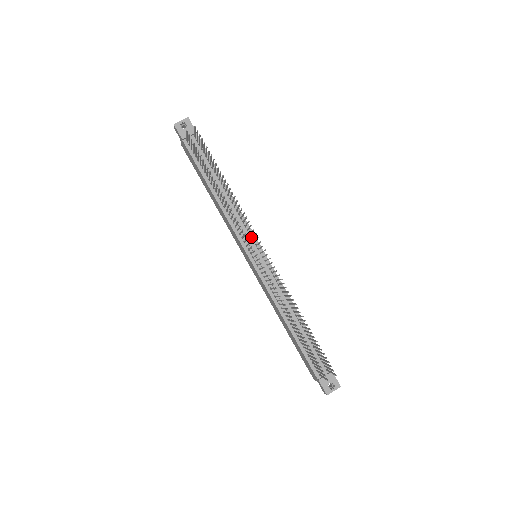
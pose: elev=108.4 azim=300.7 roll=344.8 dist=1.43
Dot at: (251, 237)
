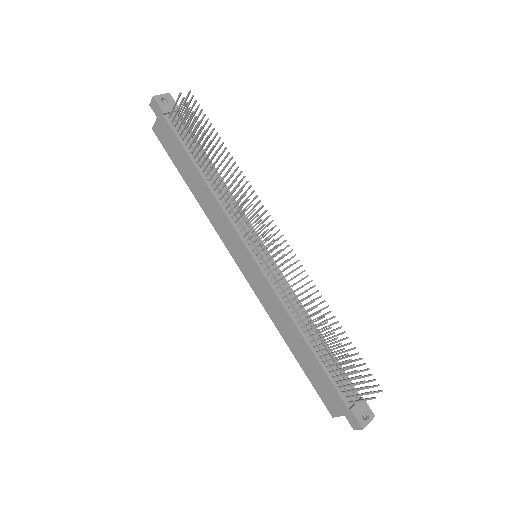
Dot at: (252, 231)
